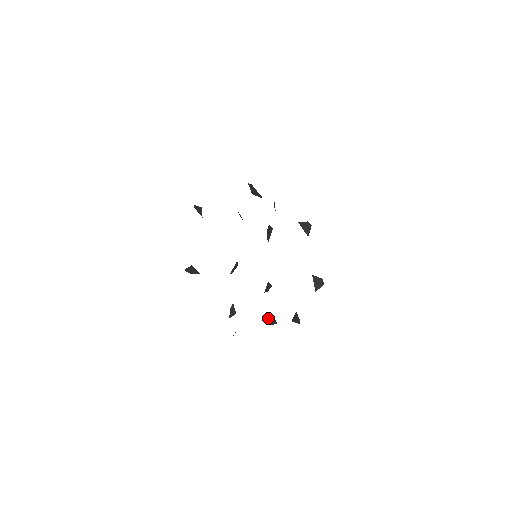
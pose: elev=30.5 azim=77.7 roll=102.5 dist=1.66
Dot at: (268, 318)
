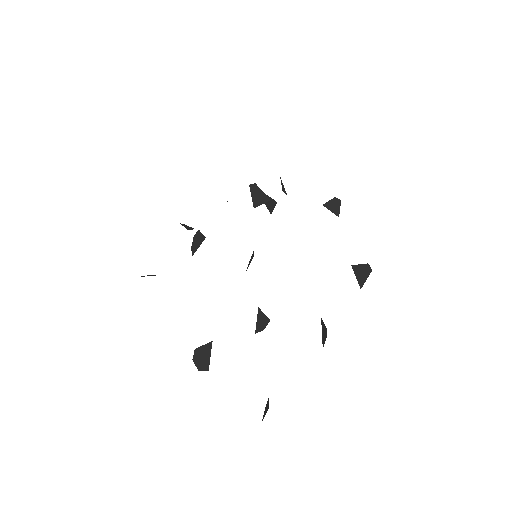
Dot at: (257, 320)
